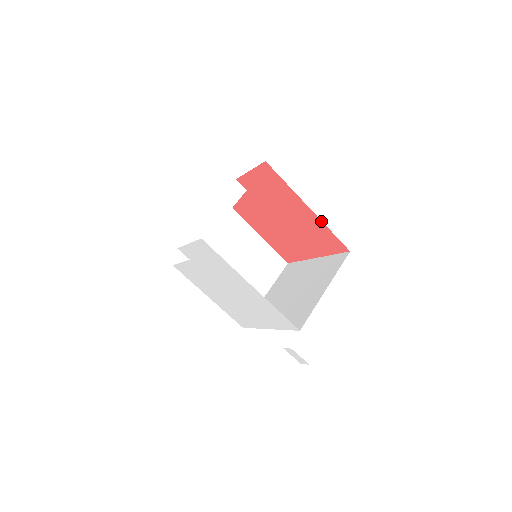
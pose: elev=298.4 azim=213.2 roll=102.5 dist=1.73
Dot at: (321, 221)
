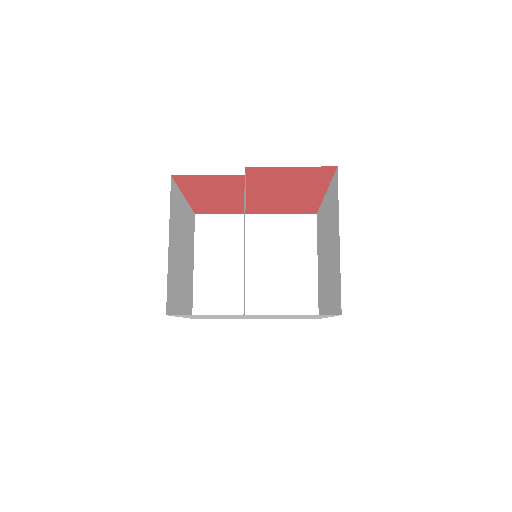
Dot at: (321, 200)
